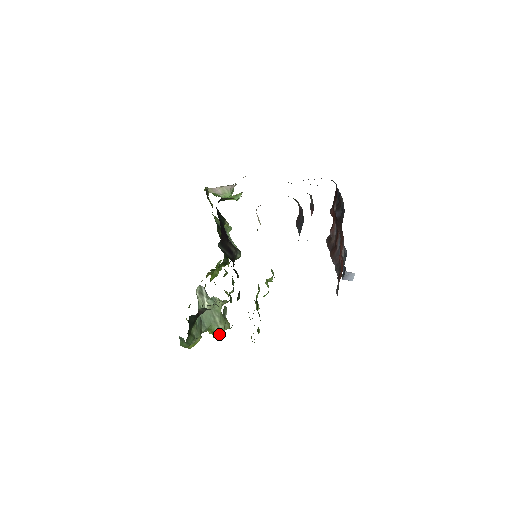
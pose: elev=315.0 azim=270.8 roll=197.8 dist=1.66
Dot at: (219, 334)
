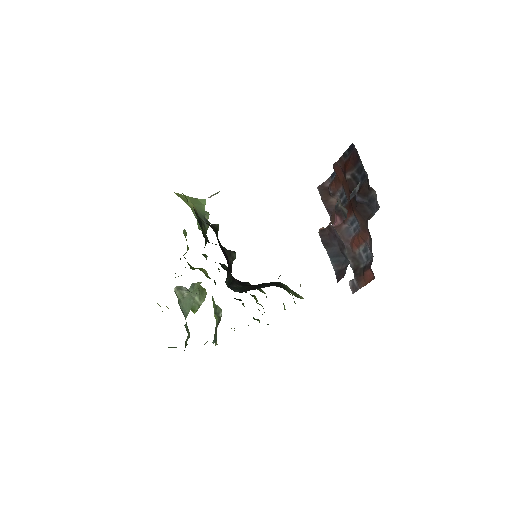
Dot at: occluded
